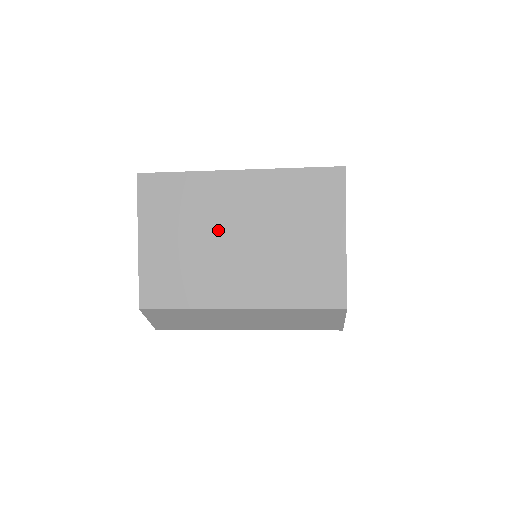
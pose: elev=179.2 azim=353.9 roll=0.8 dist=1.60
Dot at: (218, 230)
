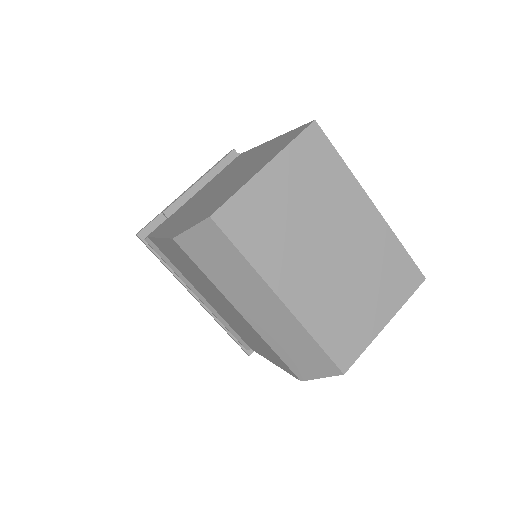
Dot at: (324, 228)
